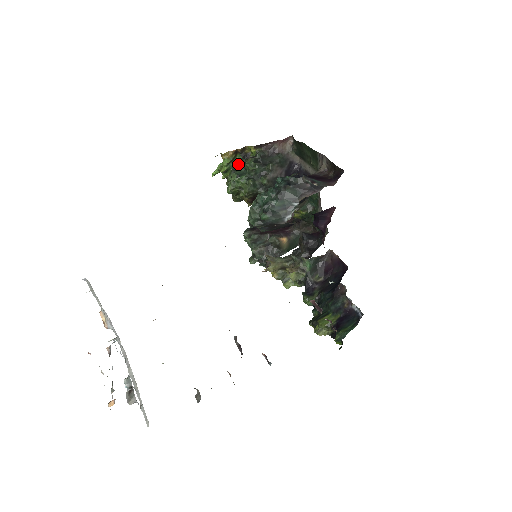
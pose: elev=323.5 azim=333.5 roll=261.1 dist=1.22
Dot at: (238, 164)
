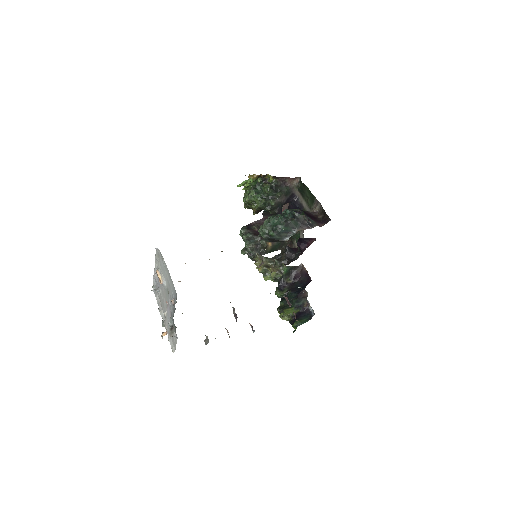
Dot at: (257, 184)
